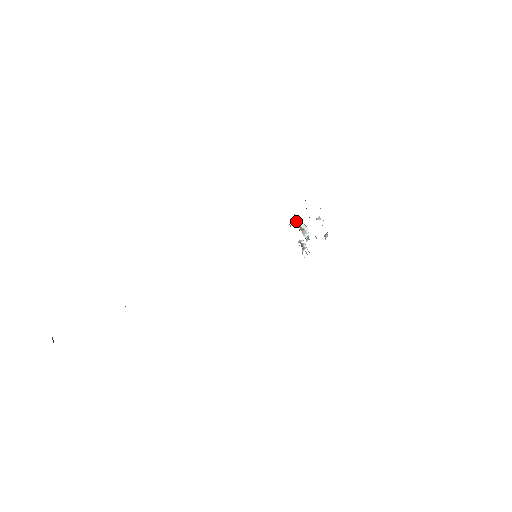
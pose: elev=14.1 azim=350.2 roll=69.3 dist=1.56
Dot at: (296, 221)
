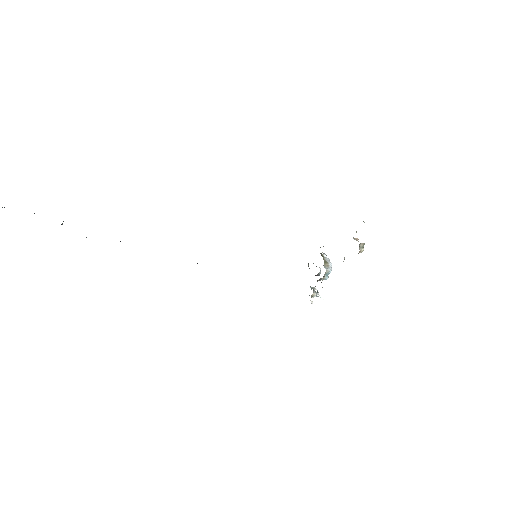
Dot at: (321, 254)
